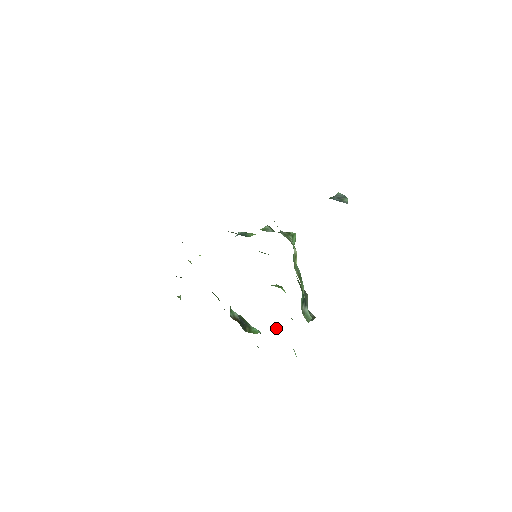
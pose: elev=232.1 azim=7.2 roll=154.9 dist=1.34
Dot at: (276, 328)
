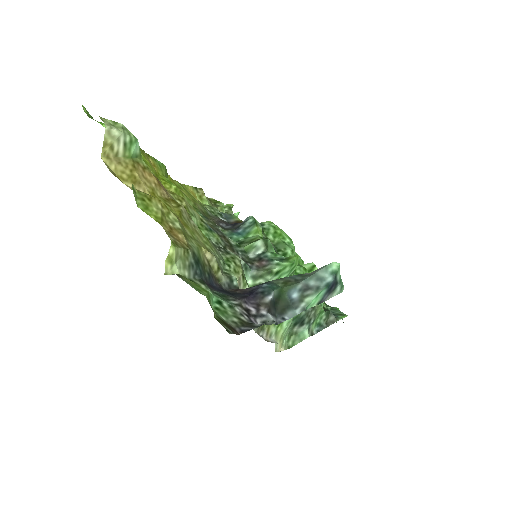
Dot at: occluded
